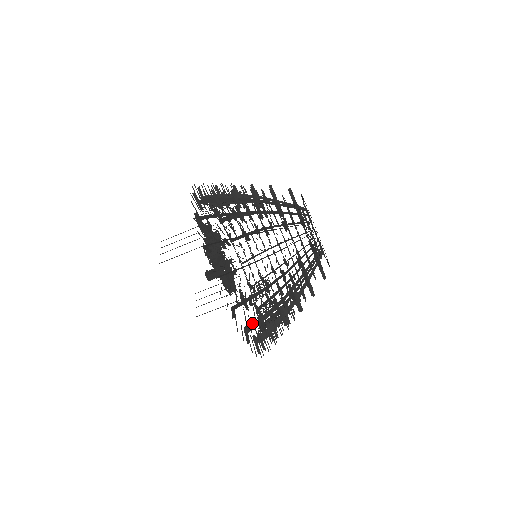
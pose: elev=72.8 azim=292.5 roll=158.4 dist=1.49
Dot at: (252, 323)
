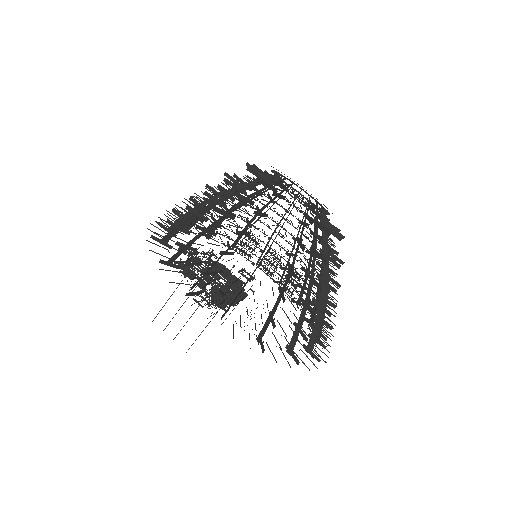
Dot at: occluded
